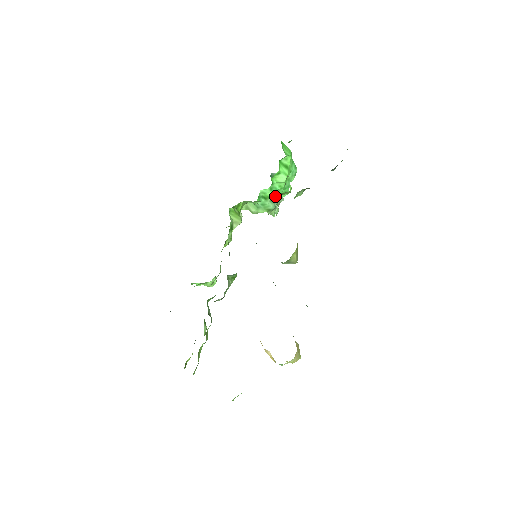
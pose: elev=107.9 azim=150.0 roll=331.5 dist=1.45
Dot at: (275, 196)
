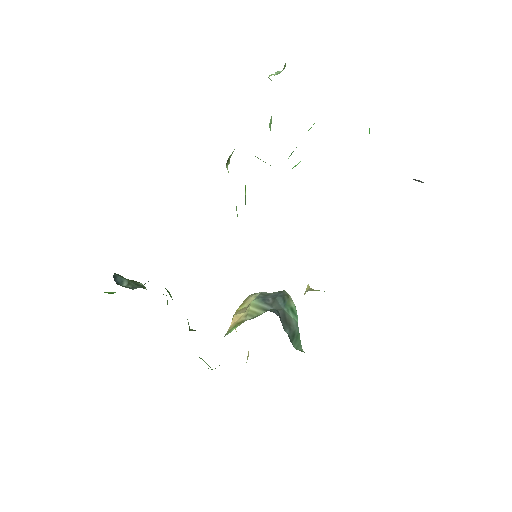
Dot at: occluded
